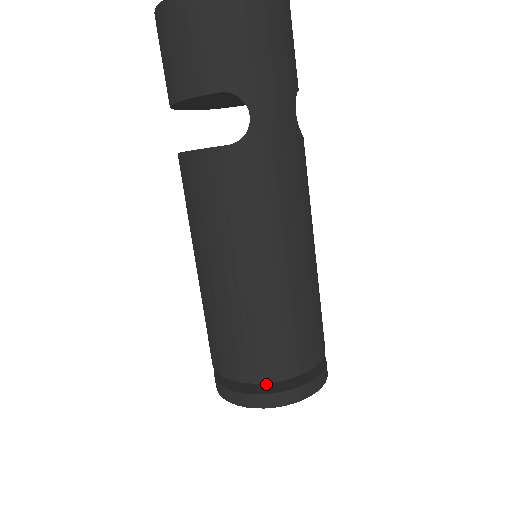
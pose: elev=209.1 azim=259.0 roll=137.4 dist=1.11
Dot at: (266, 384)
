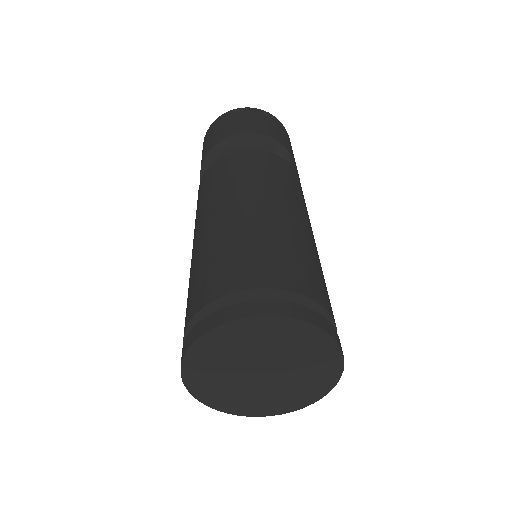
Dot at: occluded
